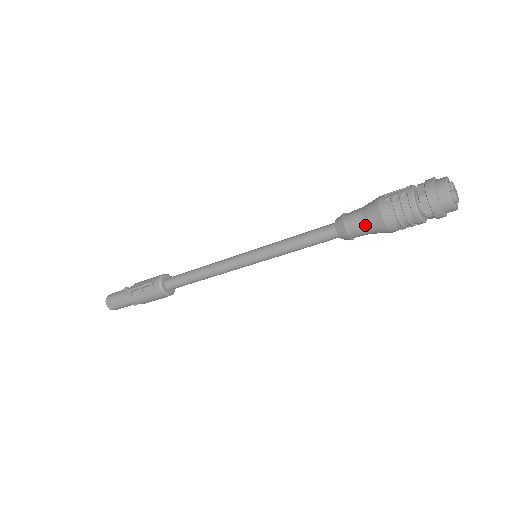
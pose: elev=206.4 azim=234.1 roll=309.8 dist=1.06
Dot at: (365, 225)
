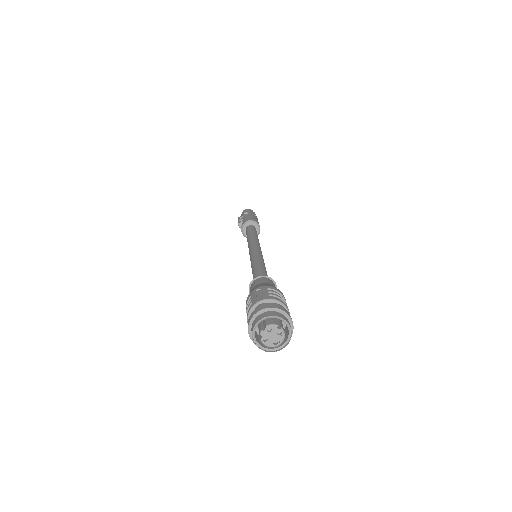
Dot at: occluded
